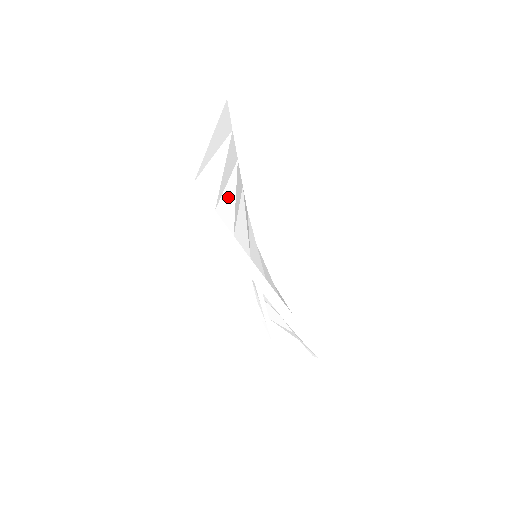
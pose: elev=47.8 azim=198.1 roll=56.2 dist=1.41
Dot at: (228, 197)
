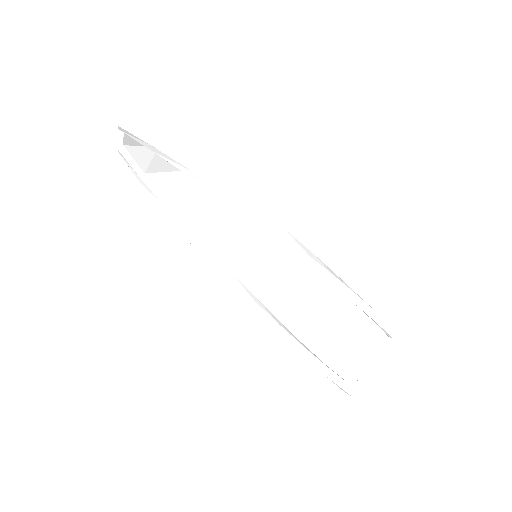
Dot at: occluded
